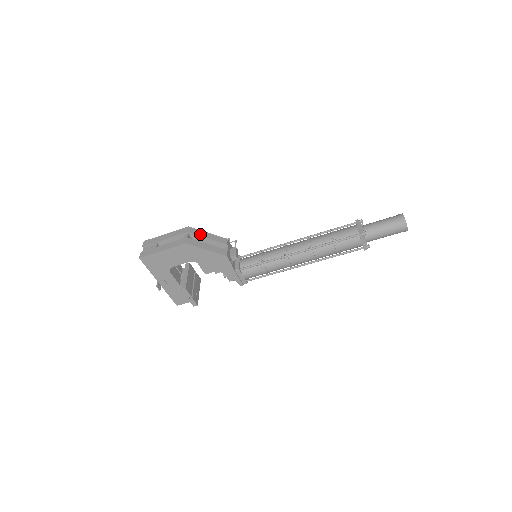
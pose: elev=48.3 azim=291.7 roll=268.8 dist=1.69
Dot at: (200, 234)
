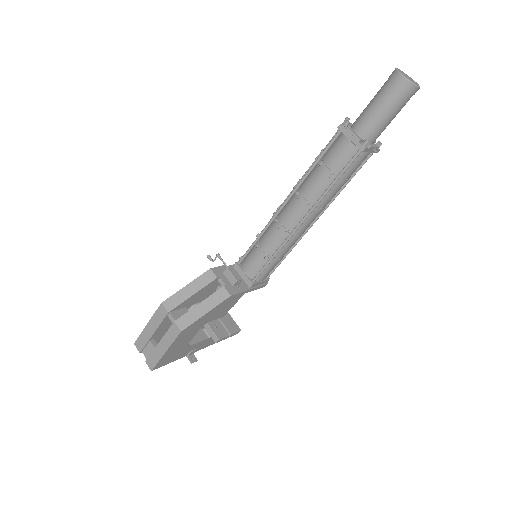
Dot at: (181, 299)
